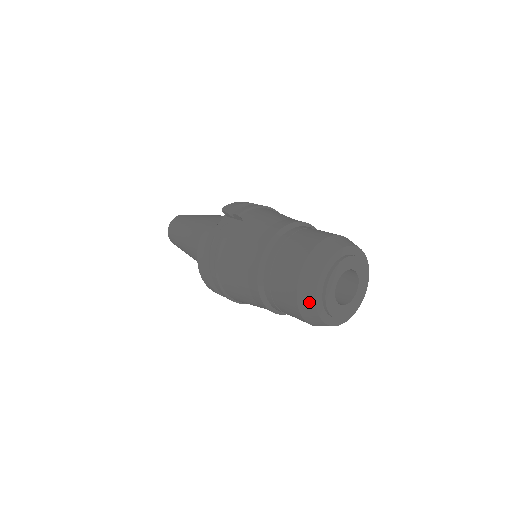
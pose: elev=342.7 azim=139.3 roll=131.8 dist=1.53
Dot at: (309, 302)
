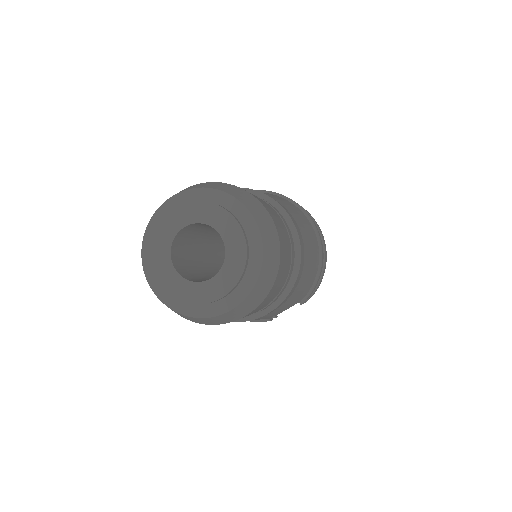
Dot at: occluded
